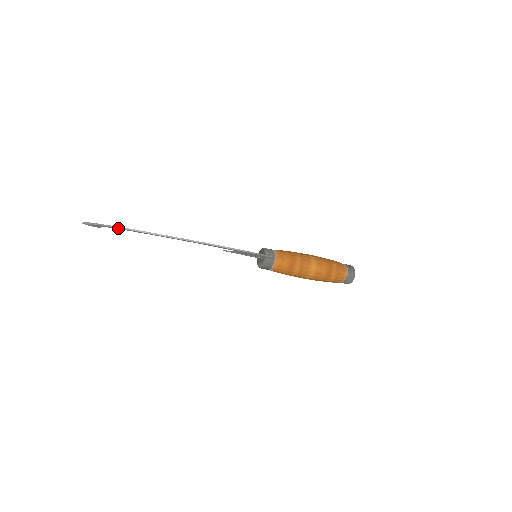
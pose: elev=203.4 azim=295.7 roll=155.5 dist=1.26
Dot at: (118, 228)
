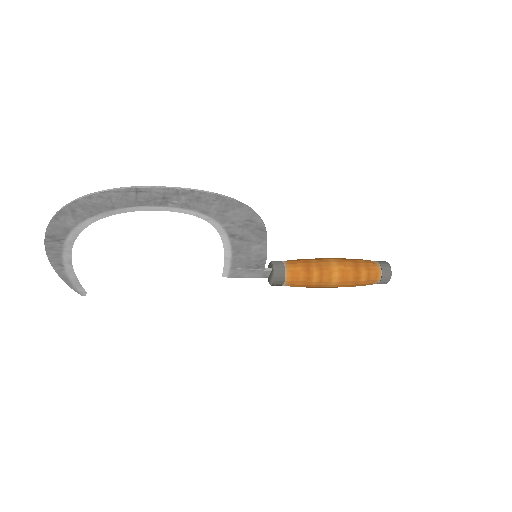
Dot at: (65, 211)
